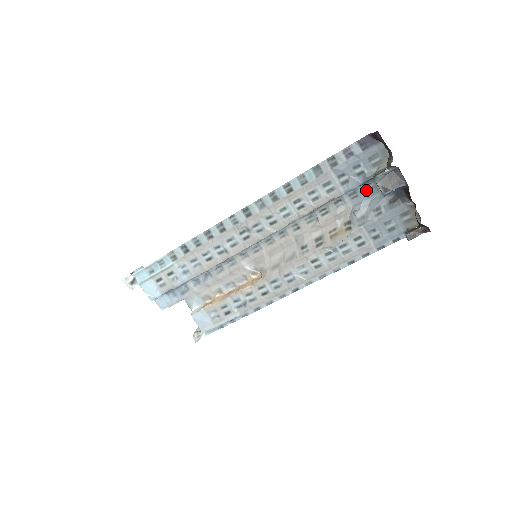
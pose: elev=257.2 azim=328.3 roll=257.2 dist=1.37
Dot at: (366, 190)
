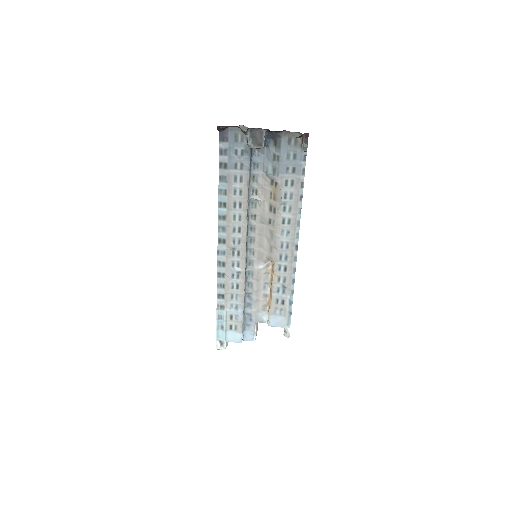
Dot at: (257, 156)
